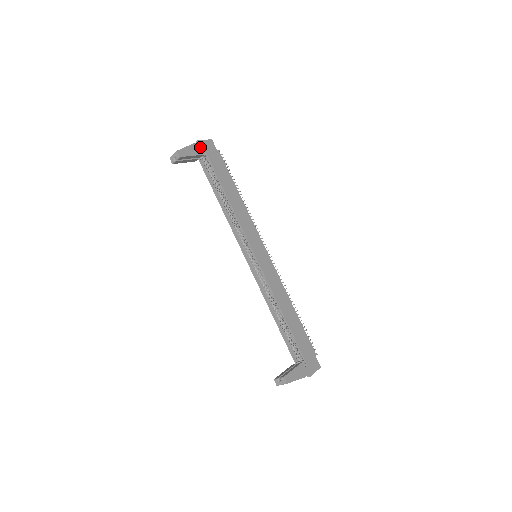
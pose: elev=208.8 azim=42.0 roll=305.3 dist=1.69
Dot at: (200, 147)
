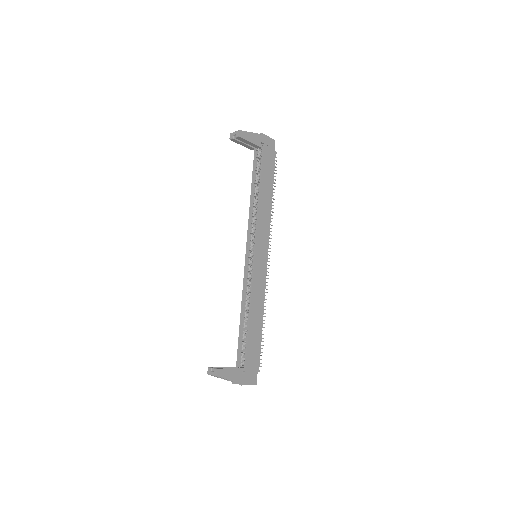
Dot at: (261, 140)
